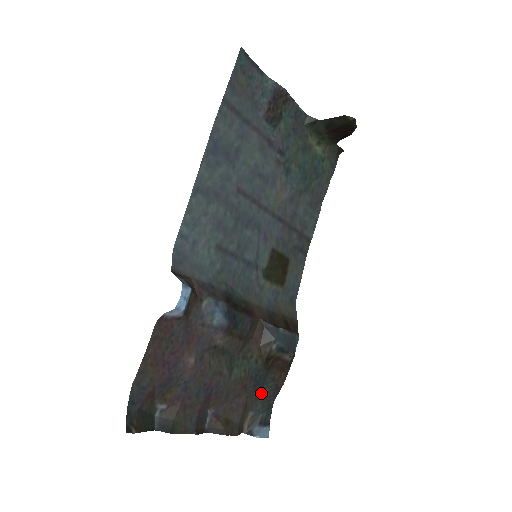
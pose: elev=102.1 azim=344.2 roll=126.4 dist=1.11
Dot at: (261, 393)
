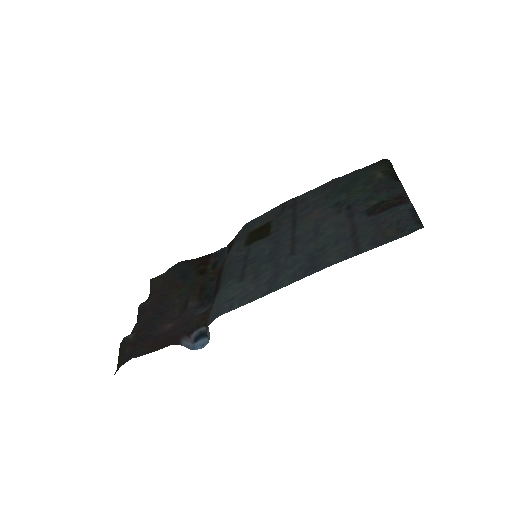
Dot at: (180, 271)
